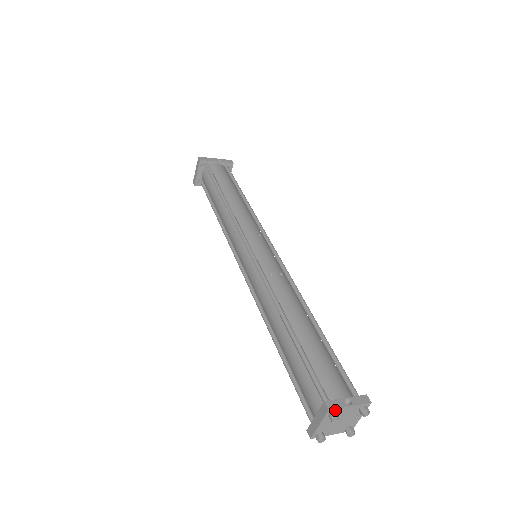
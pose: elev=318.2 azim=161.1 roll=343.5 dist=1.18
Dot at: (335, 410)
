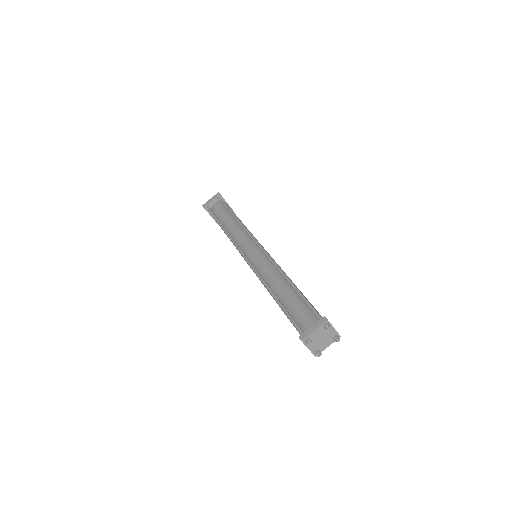
Dot at: (329, 324)
